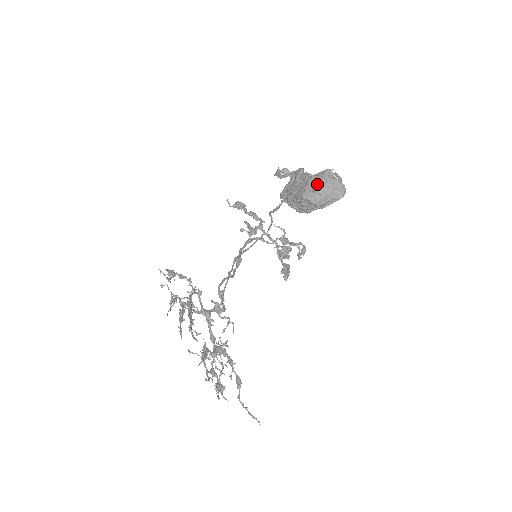
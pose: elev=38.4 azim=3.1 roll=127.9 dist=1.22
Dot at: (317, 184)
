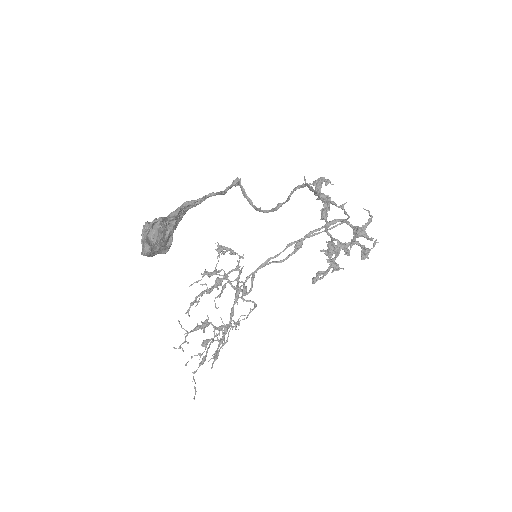
Dot at: occluded
